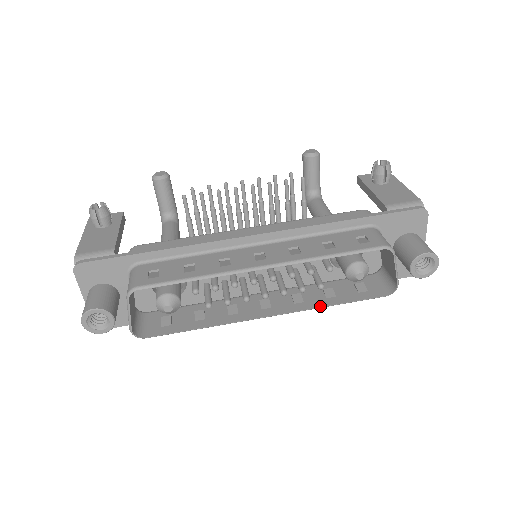
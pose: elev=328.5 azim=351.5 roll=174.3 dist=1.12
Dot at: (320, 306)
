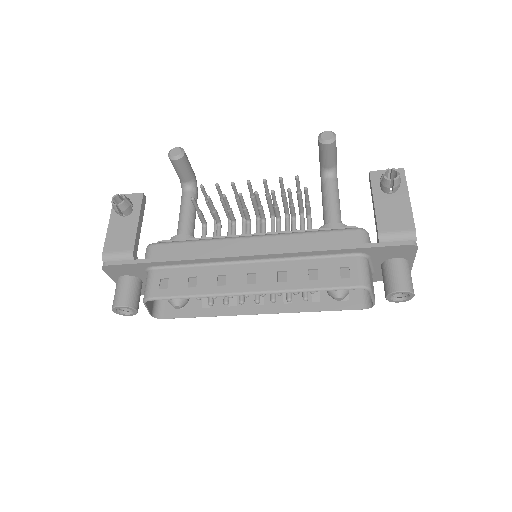
Dot at: (304, 311)
